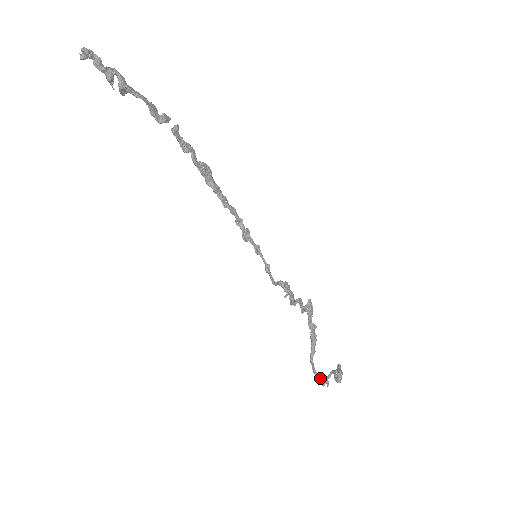
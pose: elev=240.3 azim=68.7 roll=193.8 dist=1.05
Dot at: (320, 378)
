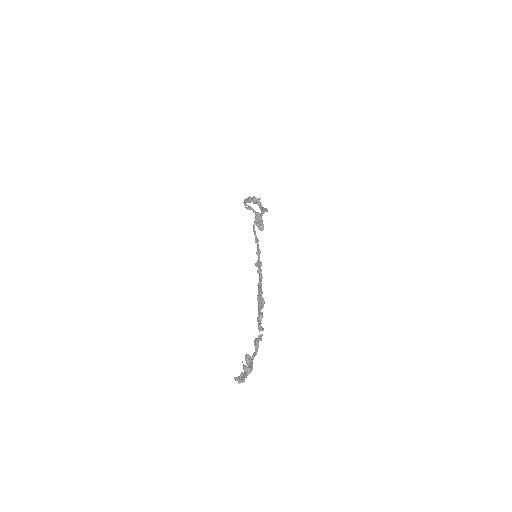
Dot at: (246, 205)
